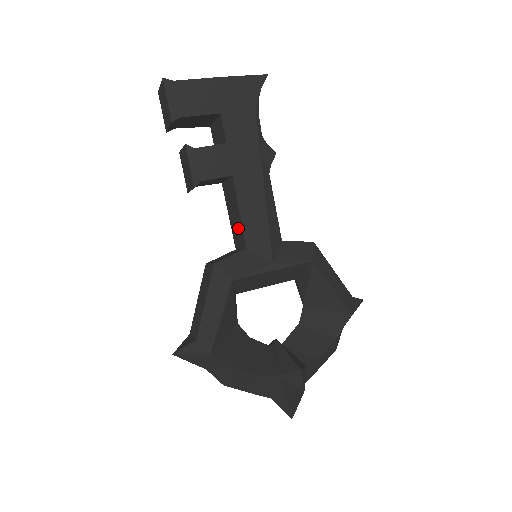
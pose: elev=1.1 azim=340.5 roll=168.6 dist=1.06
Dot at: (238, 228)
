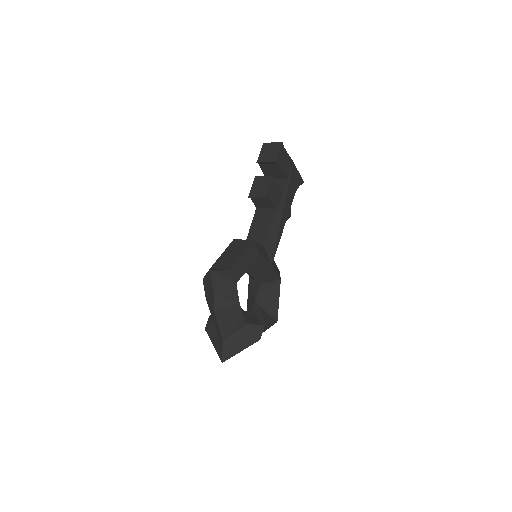
Dot at: (261, 235)
